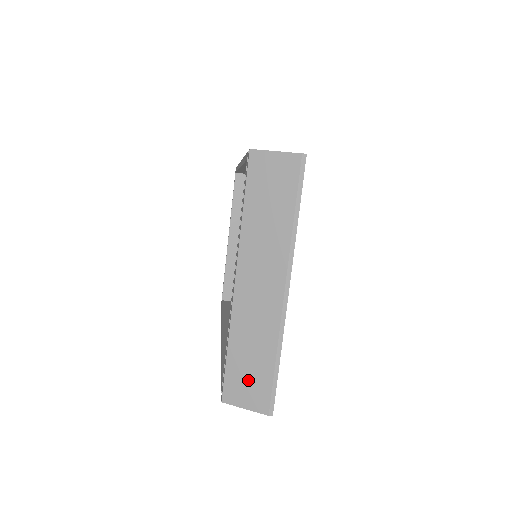
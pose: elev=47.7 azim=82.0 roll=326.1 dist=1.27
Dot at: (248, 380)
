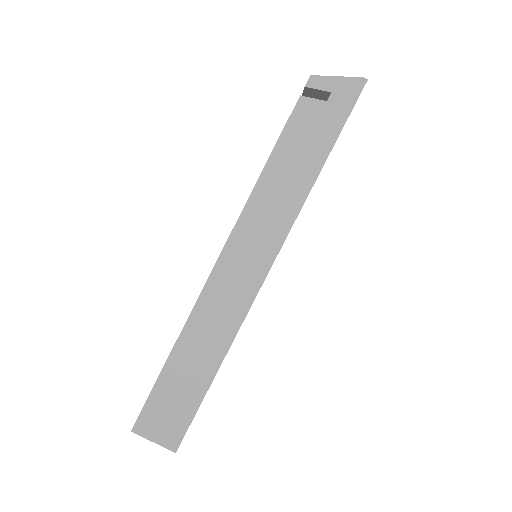
Dot at: occluded
